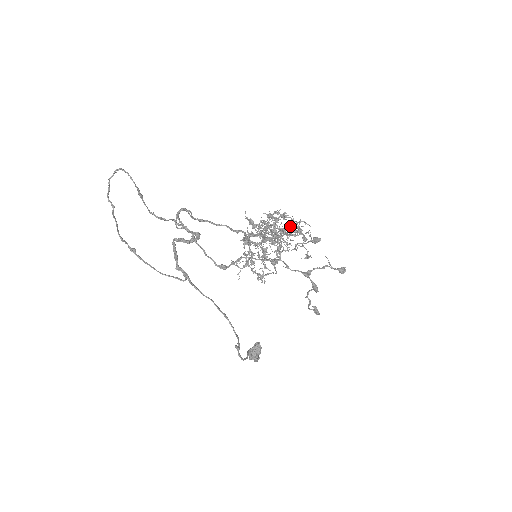
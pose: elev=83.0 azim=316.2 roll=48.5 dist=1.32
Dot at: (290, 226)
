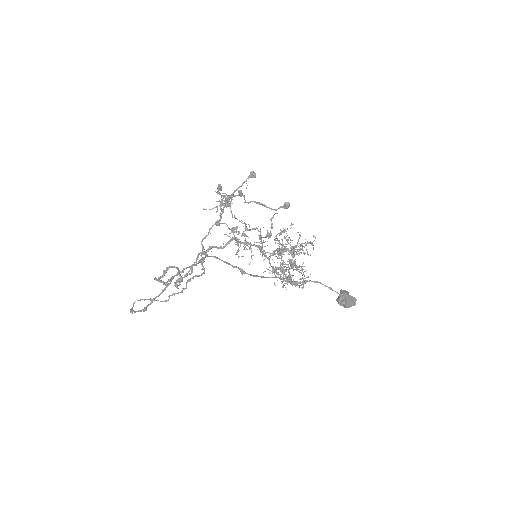
Dot at: occluded
